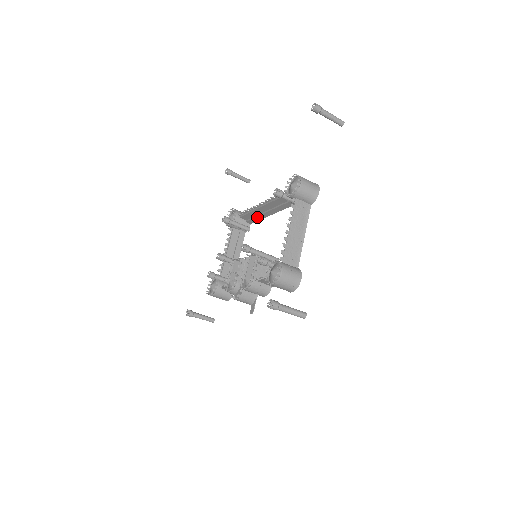
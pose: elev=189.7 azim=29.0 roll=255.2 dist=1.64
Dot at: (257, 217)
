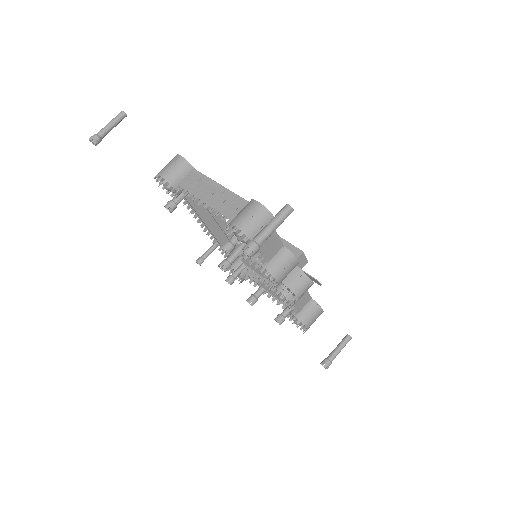
Dot at: occluded
